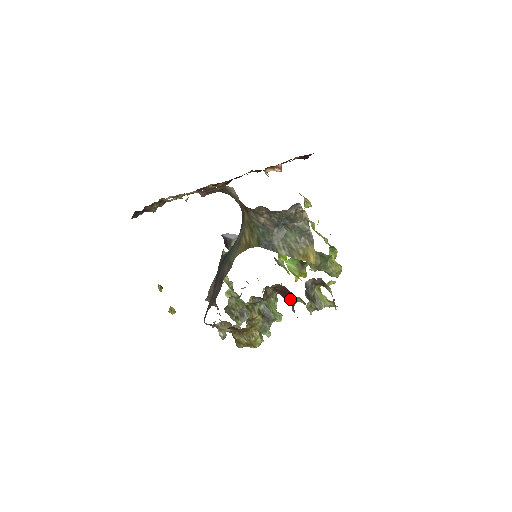
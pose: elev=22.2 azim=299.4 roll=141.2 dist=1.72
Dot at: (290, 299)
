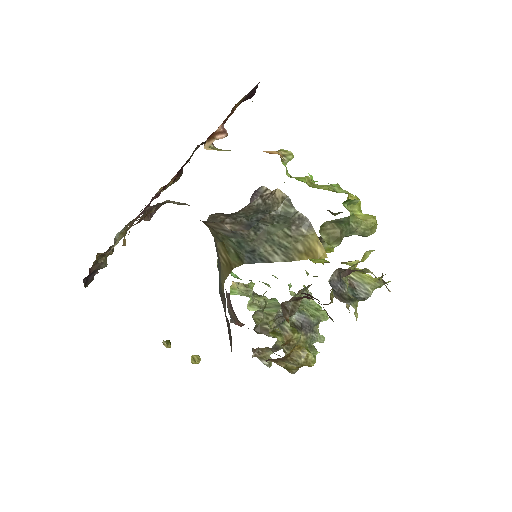
Dot at: occluded
